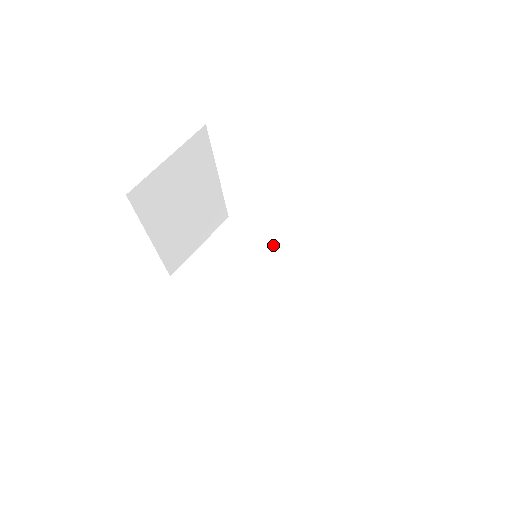
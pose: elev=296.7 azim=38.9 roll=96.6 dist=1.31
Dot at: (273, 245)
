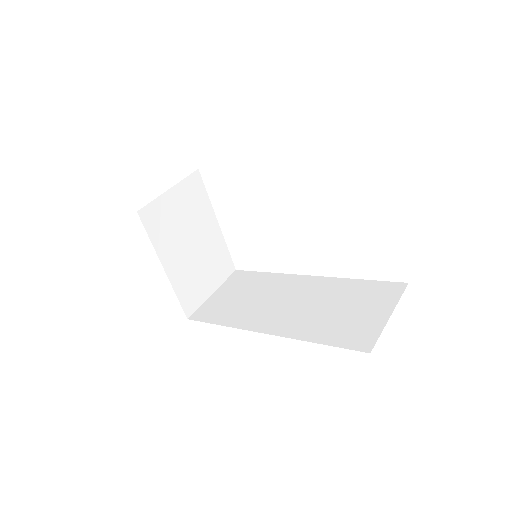
Dot at: (277, 274)
